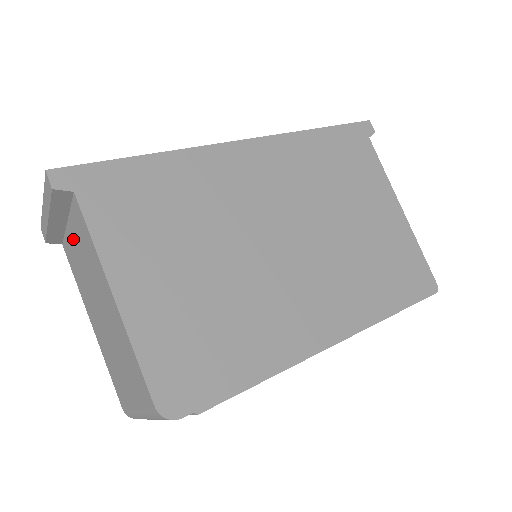
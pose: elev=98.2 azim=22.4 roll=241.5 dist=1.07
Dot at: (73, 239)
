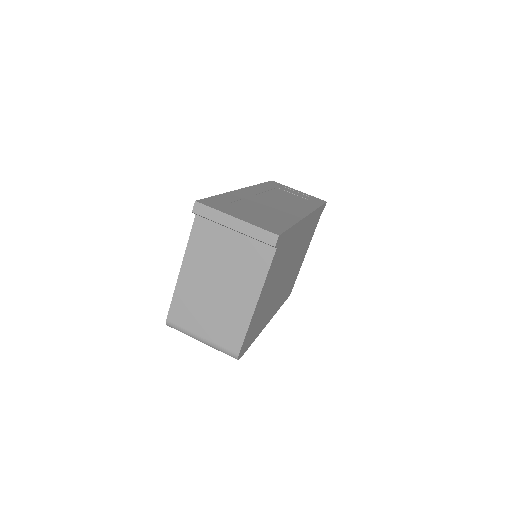
Dot at: (231, 241)
